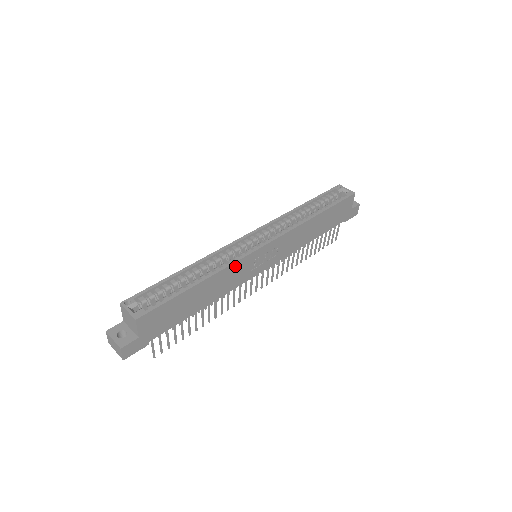
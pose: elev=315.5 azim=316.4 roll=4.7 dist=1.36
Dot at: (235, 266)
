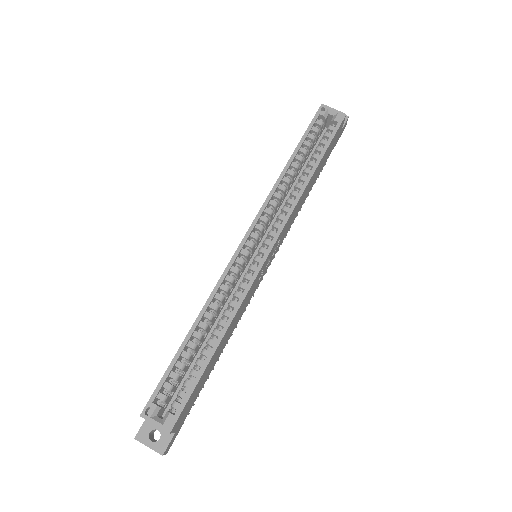
Dot at: (245, 298)
